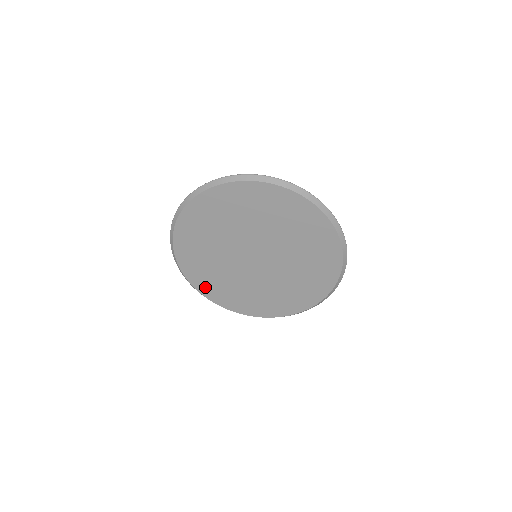
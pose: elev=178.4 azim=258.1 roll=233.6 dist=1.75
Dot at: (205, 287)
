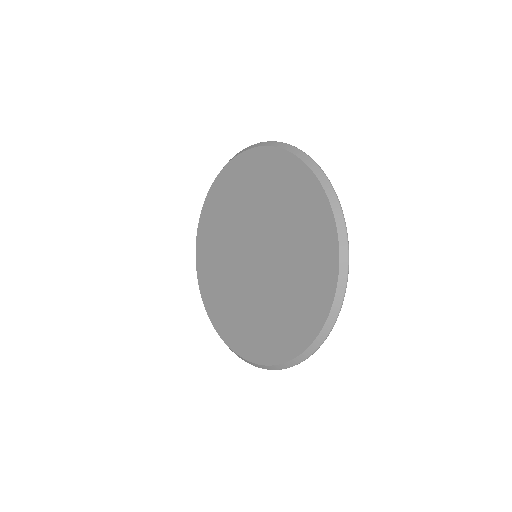
Dot at: (227, 331)
